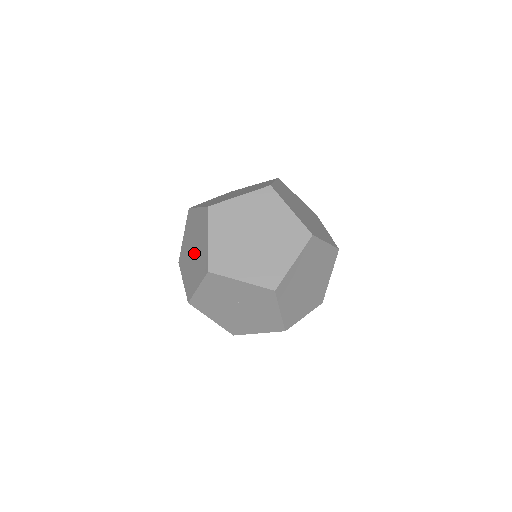
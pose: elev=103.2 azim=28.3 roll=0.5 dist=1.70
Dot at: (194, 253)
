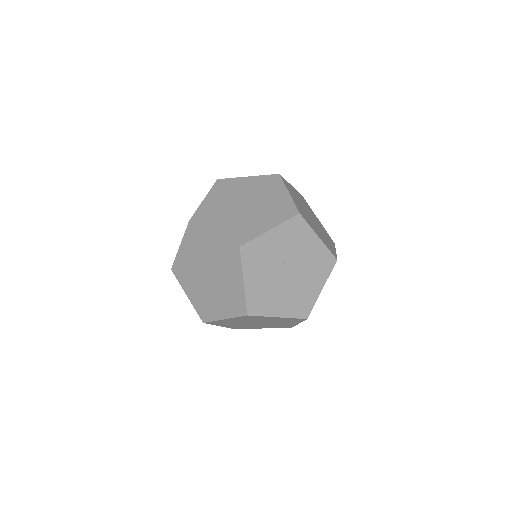
Dot at: (211, 274)
